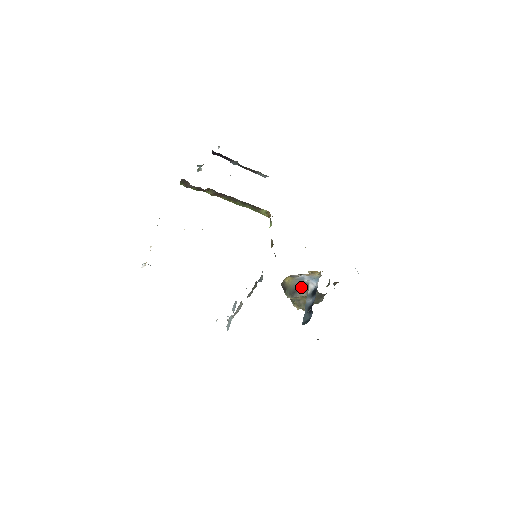
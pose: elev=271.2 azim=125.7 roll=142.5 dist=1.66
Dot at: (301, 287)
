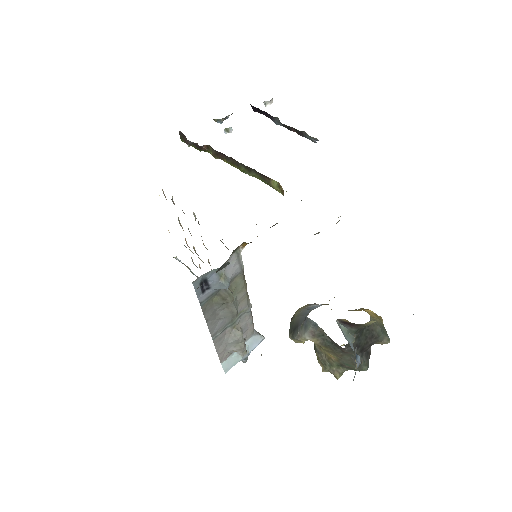
Dot at: (303, 321)
